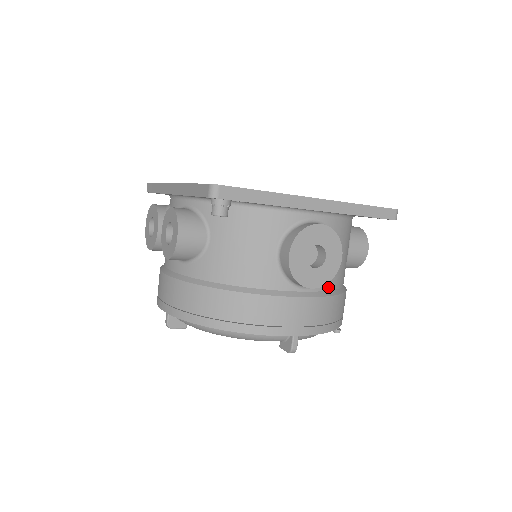
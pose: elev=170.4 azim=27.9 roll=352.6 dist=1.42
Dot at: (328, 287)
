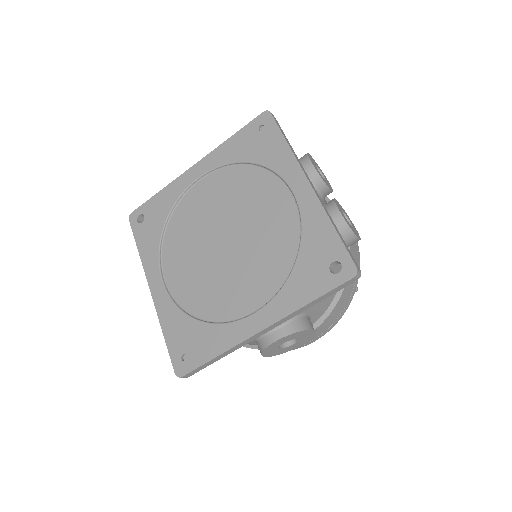
Dot at: (319, 316)
